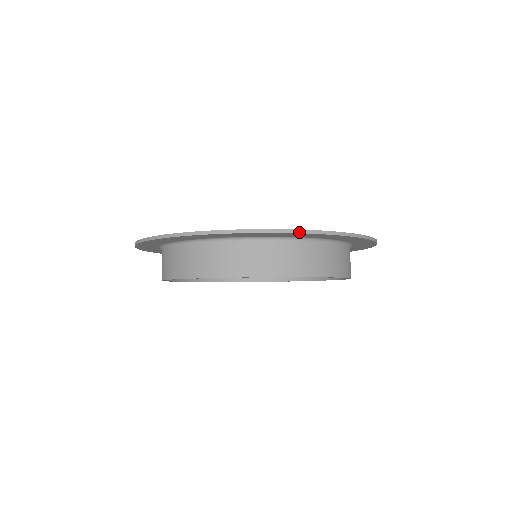
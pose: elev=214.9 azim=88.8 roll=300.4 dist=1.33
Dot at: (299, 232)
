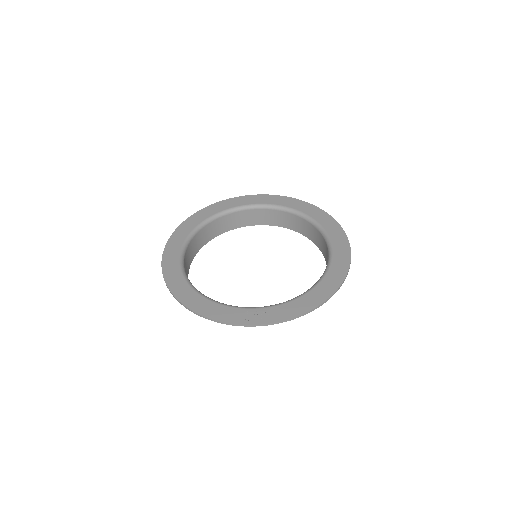
Dot at: (286, 321)
